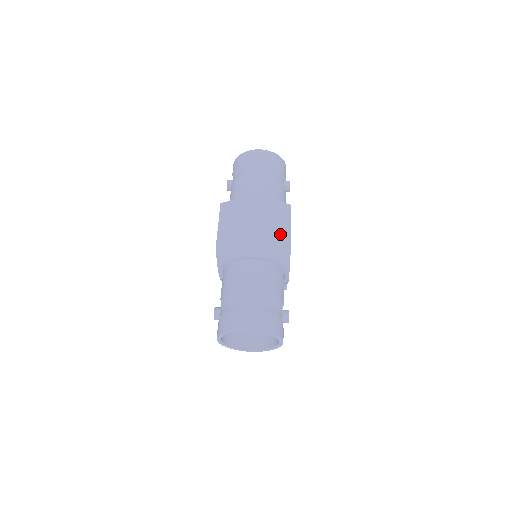
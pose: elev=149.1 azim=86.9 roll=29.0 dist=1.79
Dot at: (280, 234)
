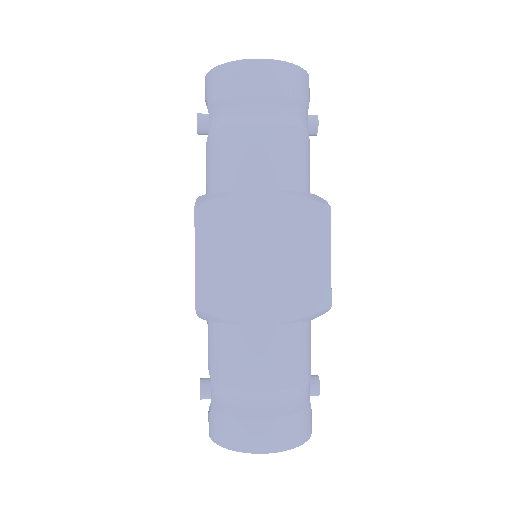
Dot at: (312, 274)
